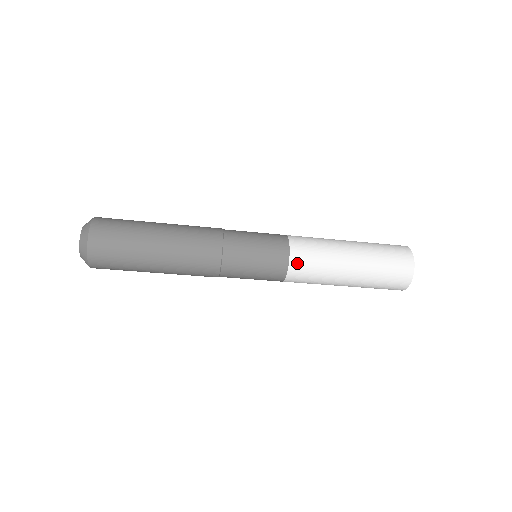
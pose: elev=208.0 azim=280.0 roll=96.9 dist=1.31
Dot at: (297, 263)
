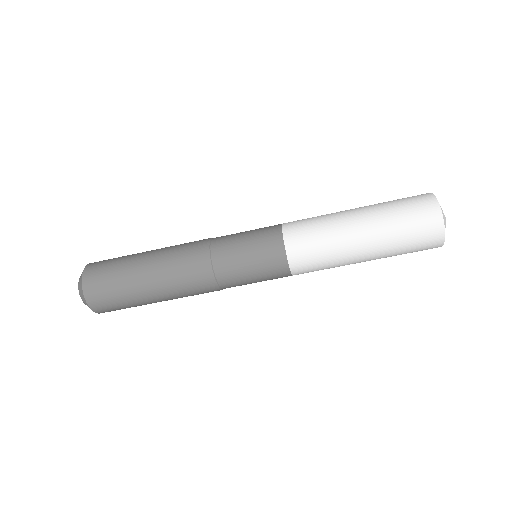
Dot at: (293, 237)
